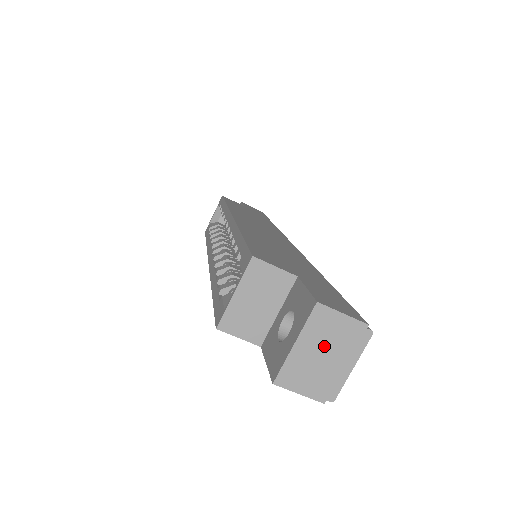
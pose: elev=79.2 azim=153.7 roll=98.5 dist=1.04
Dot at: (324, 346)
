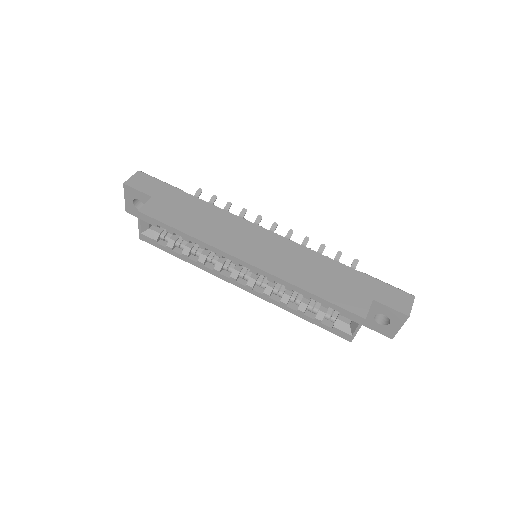
Dot at: occluded
